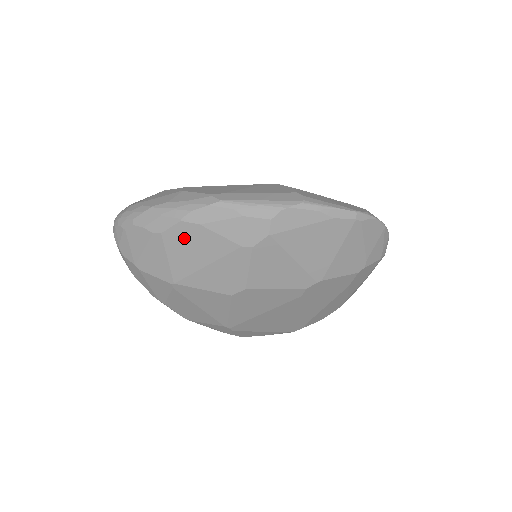
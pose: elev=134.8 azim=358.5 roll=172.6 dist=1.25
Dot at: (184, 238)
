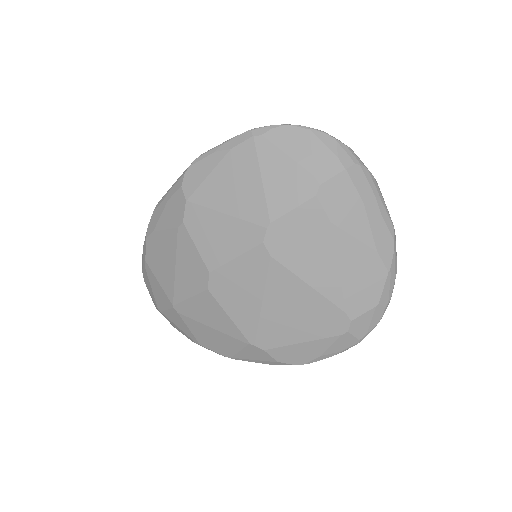
Dot at: (154, 253)
